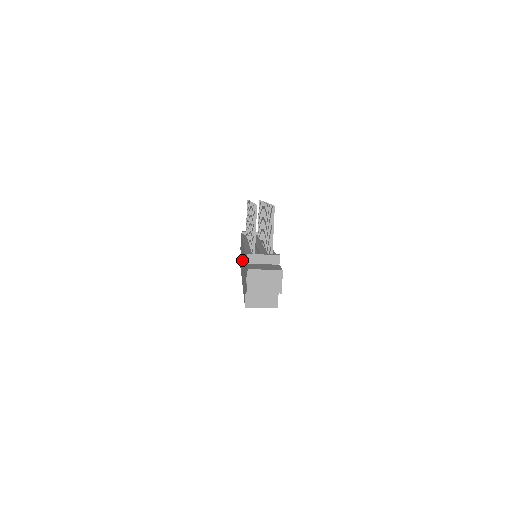
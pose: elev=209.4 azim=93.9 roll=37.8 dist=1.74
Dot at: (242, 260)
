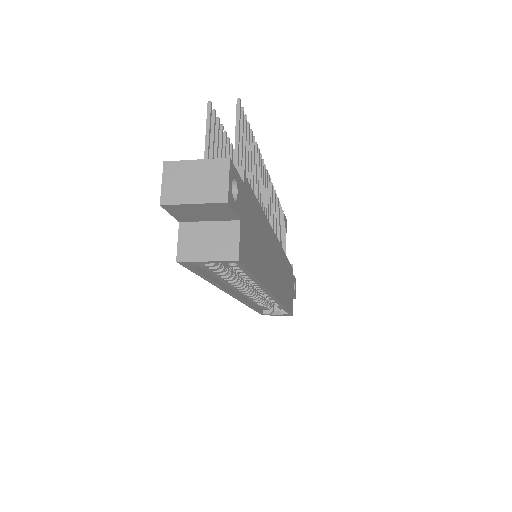
Dot at: occluded
